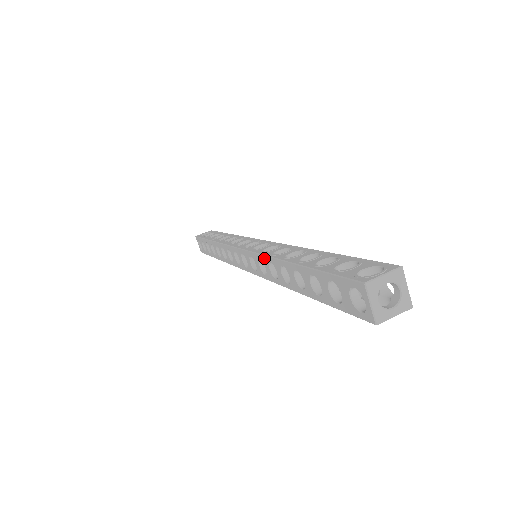
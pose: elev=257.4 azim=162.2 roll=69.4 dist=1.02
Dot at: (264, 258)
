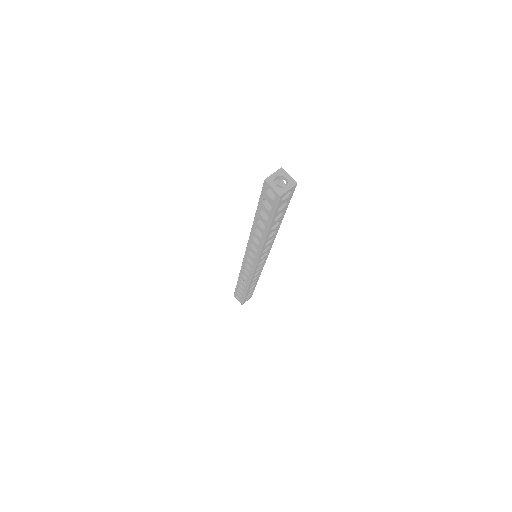
Dot at: (250, 239)
